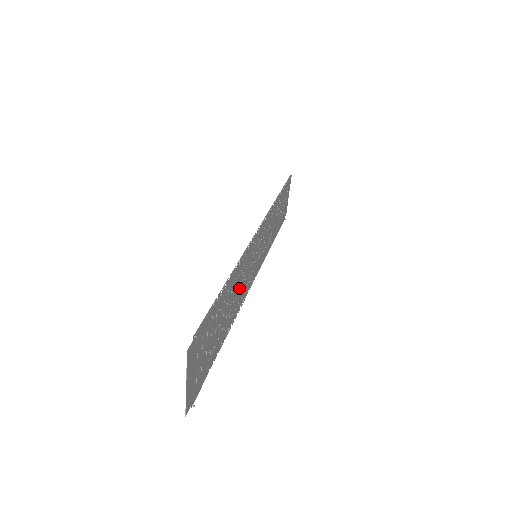
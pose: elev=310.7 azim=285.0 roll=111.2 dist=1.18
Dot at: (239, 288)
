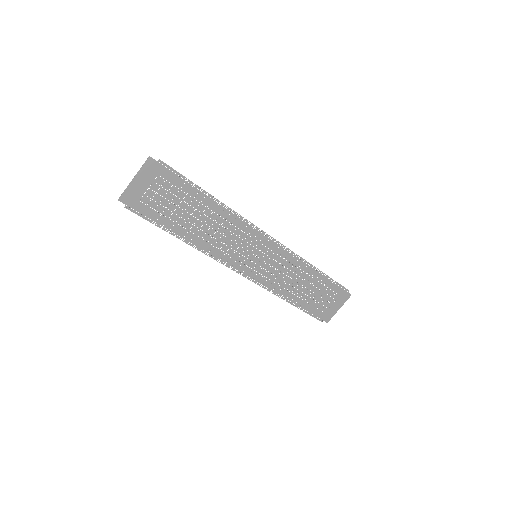
Dot at: (221, 235)
